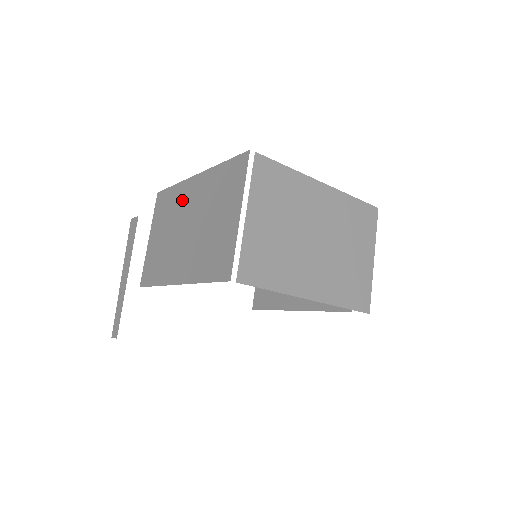
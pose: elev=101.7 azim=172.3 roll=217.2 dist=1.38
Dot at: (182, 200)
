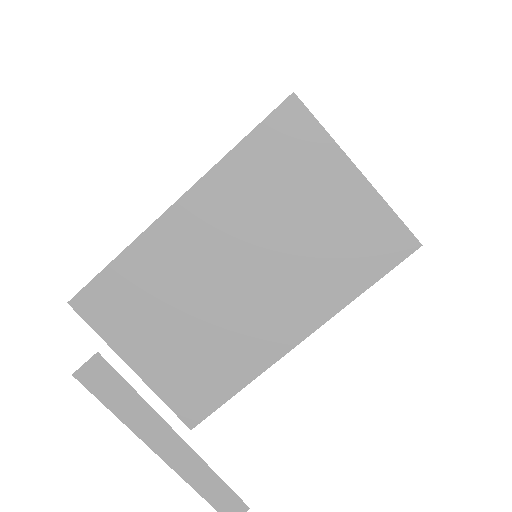
Dot at: (174, 257)
